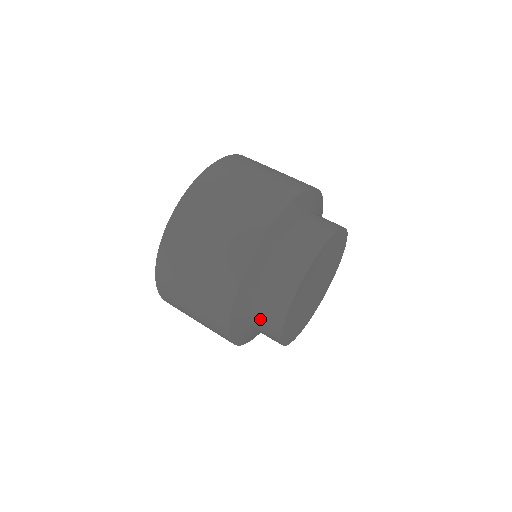
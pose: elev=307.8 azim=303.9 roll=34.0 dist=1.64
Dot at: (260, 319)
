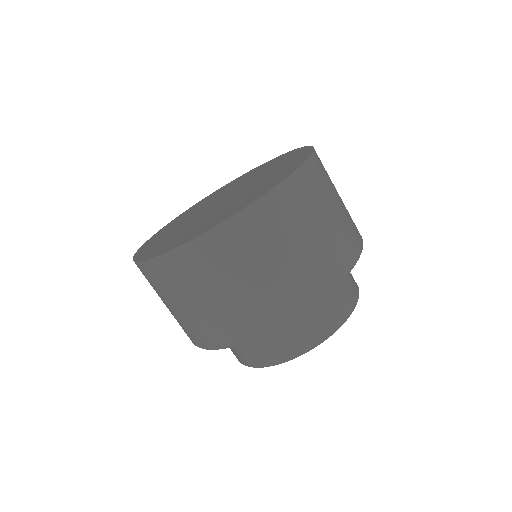
Dot at: occluded
